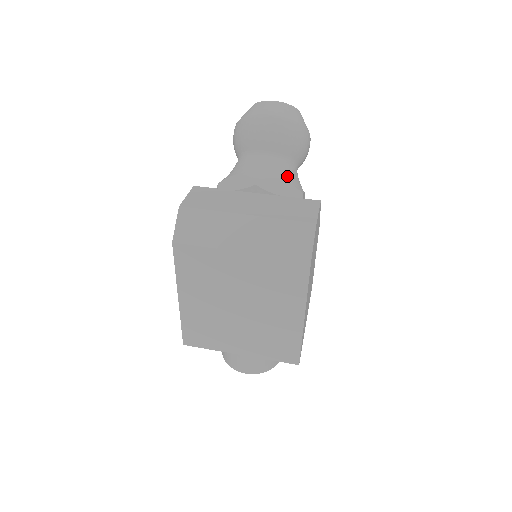
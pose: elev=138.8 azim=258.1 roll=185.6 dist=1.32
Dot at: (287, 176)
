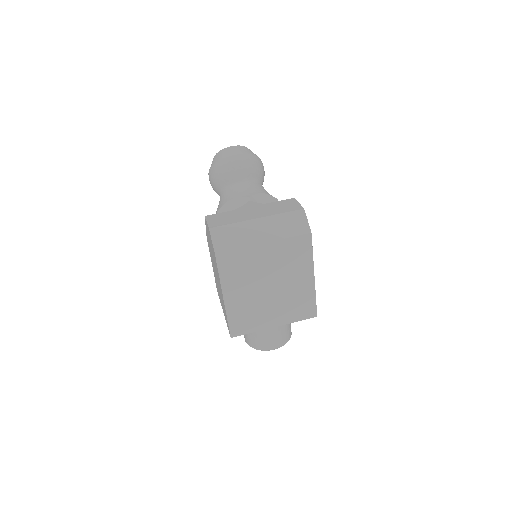
Dot at: (263, 191)
